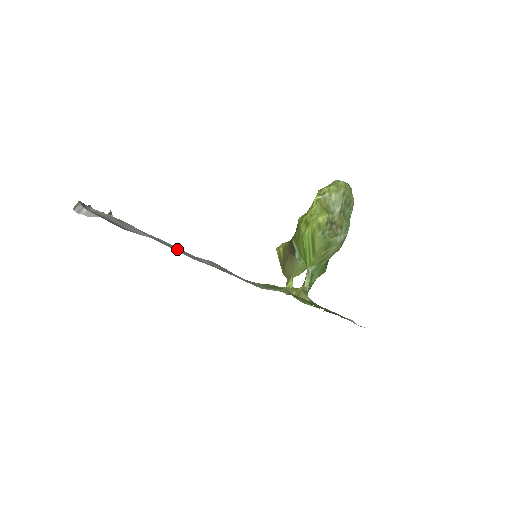
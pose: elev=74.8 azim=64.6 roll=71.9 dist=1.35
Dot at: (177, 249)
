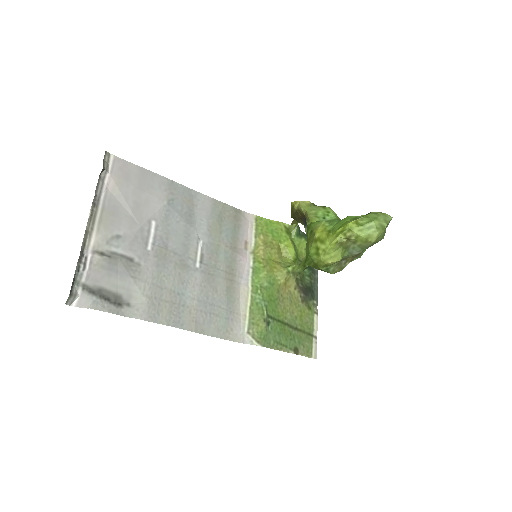
Dot at: (173, 274)
